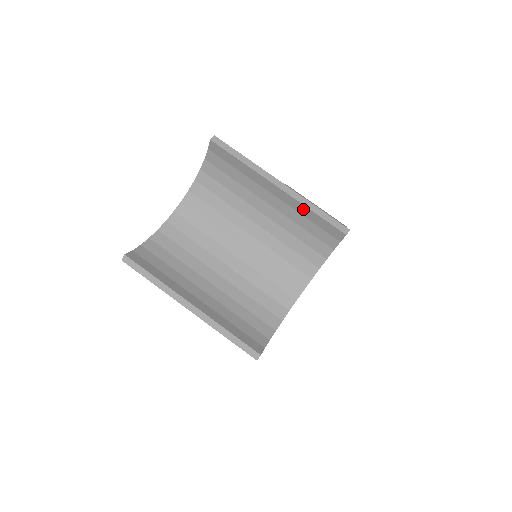
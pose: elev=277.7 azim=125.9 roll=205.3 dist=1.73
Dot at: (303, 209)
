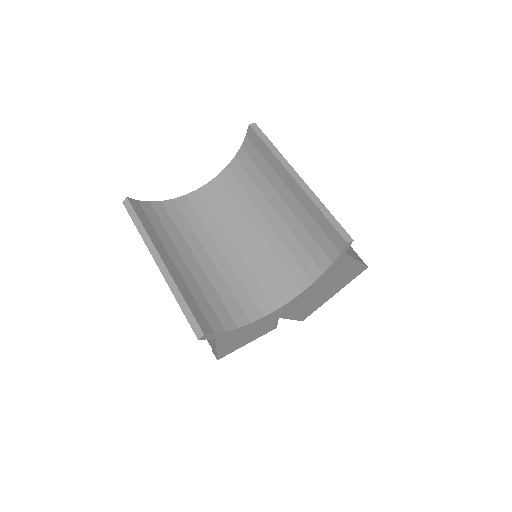
Dot at: (312, 207)
